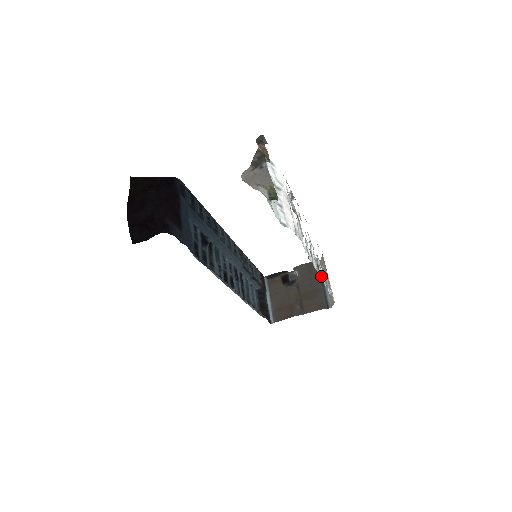
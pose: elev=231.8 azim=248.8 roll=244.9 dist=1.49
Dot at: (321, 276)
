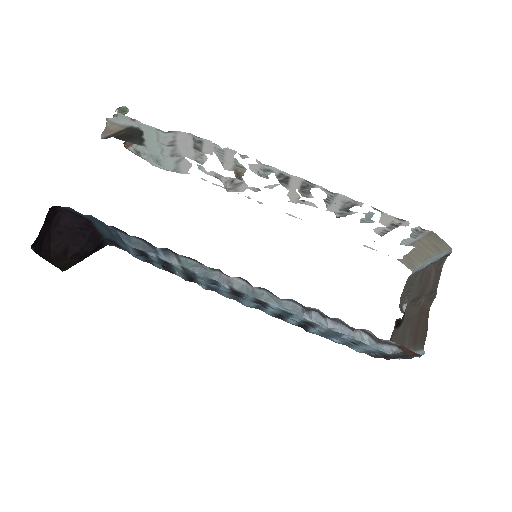
Dot at: (343, 203)
